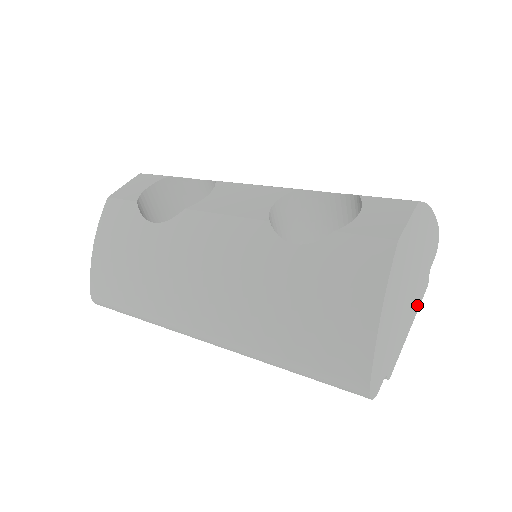
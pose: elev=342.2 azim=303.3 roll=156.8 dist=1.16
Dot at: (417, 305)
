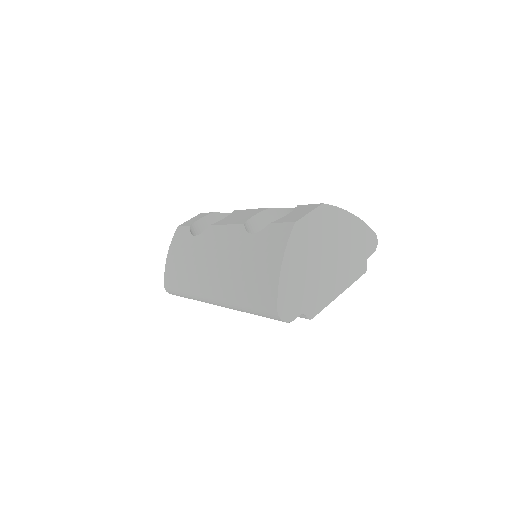
Dot at: (349, 280)
